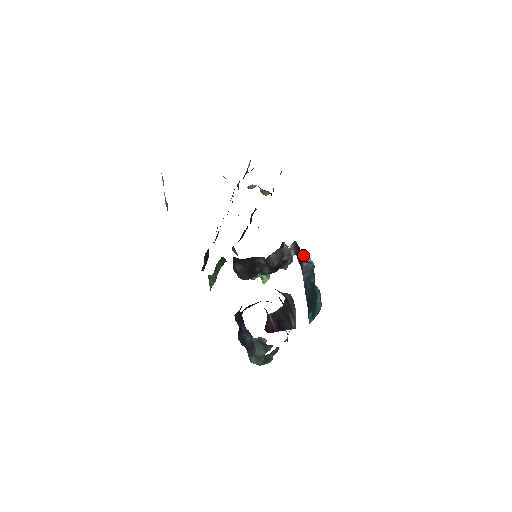
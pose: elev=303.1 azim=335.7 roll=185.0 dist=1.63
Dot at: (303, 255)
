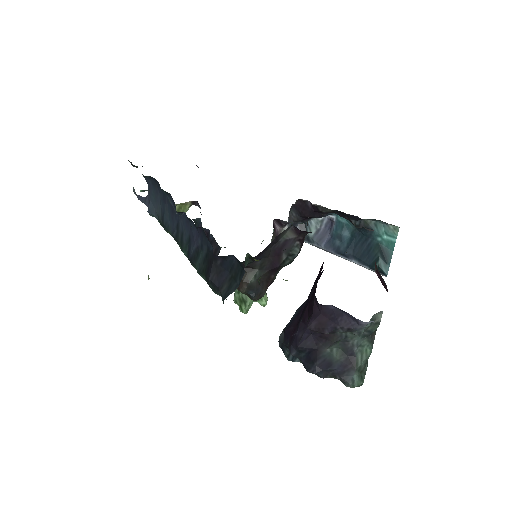
Dot at: (305, 221)
